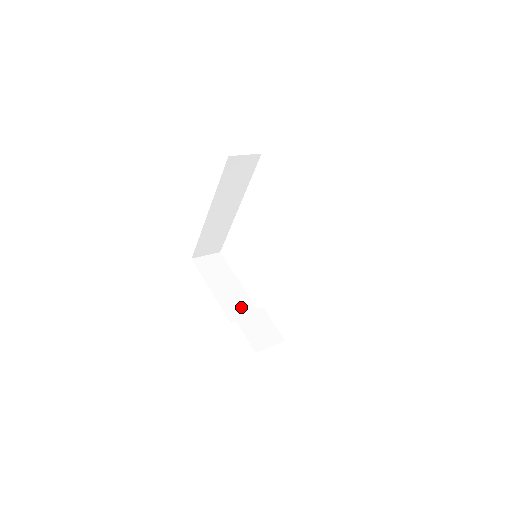
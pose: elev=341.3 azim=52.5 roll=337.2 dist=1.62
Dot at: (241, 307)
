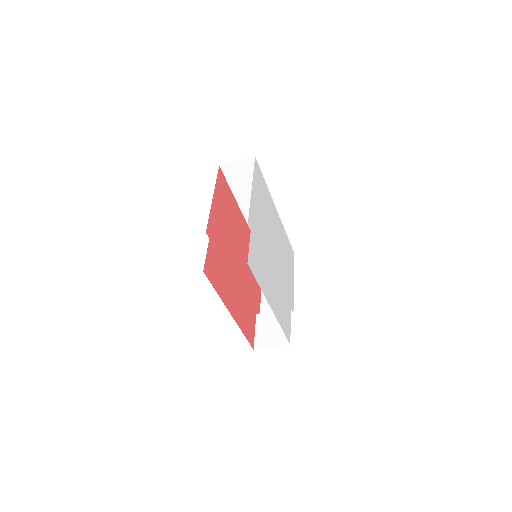
Dot at: occluded
